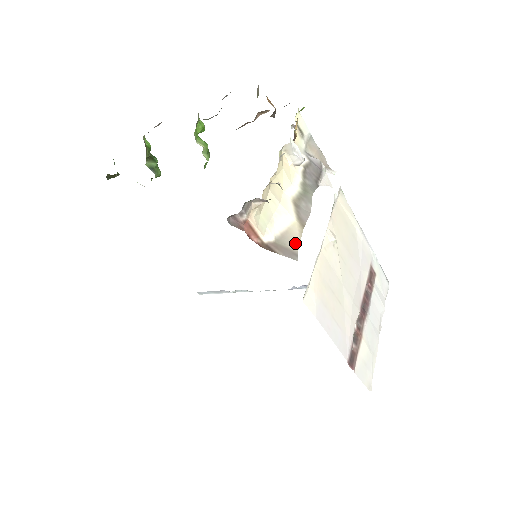
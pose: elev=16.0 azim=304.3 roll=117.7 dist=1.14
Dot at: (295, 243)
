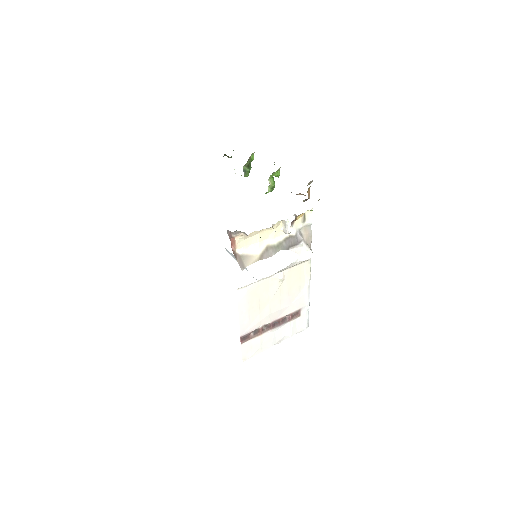
Dot at: (248, 263)
